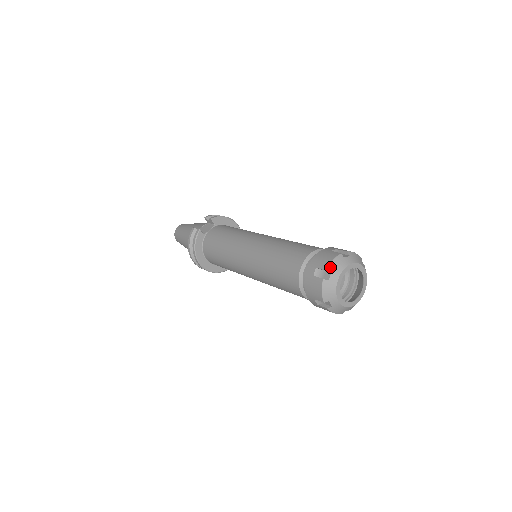
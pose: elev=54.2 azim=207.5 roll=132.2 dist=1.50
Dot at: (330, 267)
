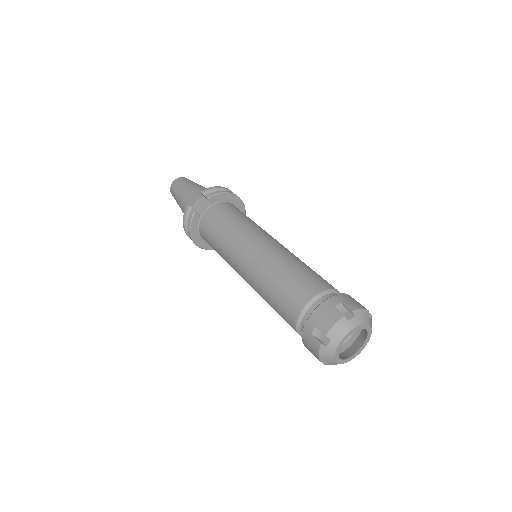
Dot at: (330, 333)
